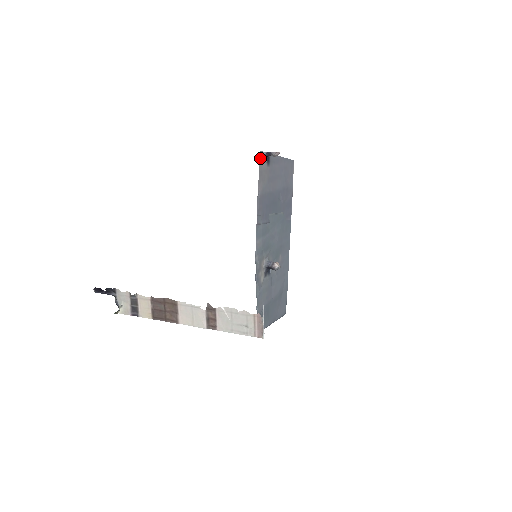
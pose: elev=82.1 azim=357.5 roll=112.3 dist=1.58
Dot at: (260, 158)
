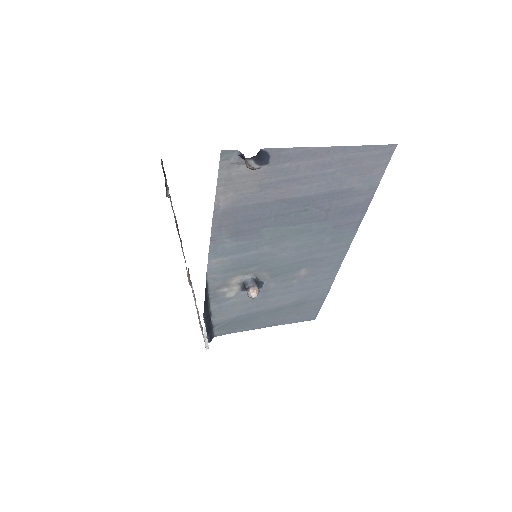
Dot at: (224, 160)
